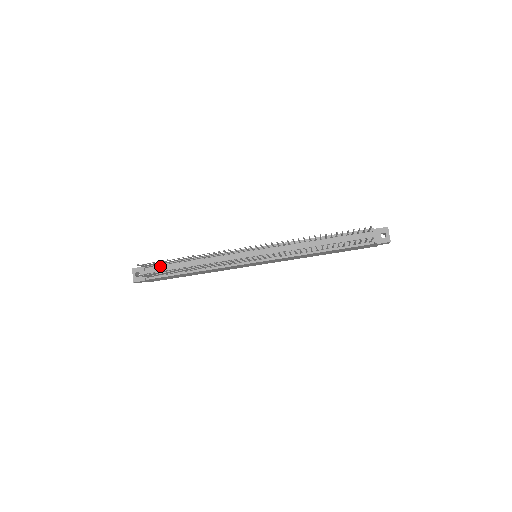
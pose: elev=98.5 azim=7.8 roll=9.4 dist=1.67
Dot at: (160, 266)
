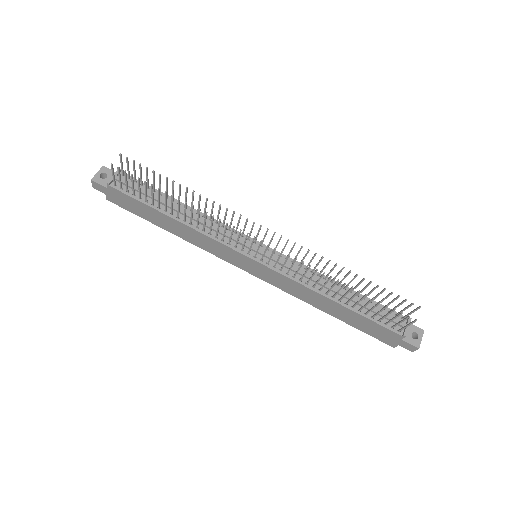
Dot at: occluded
